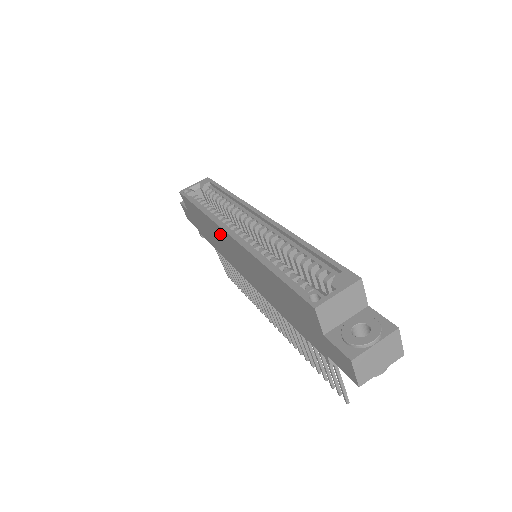
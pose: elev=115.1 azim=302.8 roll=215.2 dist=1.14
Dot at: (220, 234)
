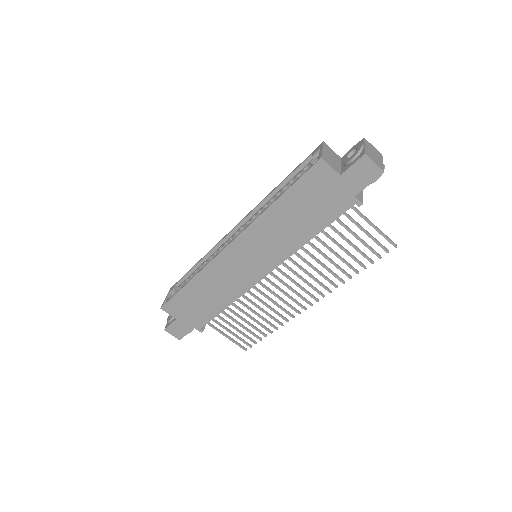
Dot at: (221, 266)
